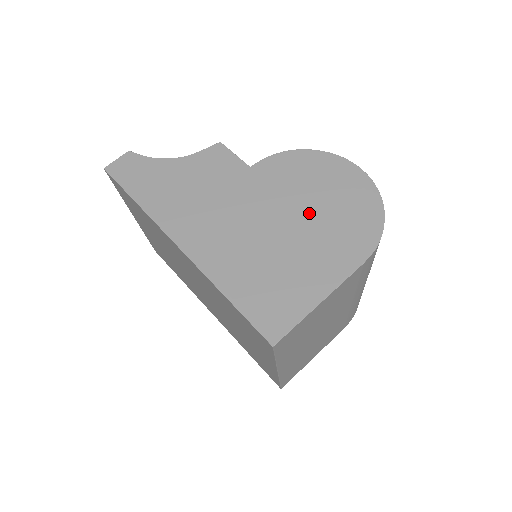
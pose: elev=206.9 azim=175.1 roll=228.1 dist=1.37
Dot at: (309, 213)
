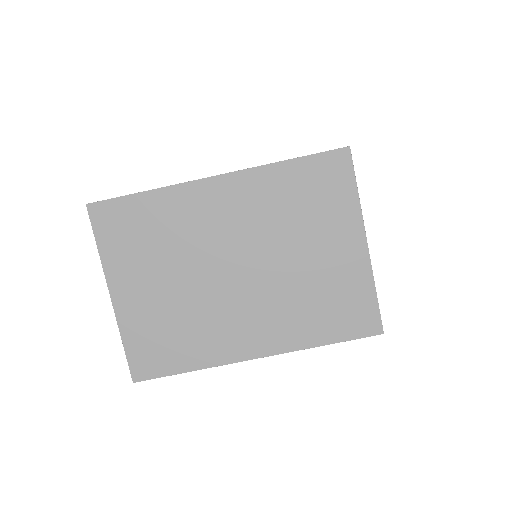
Dot at: occluded
